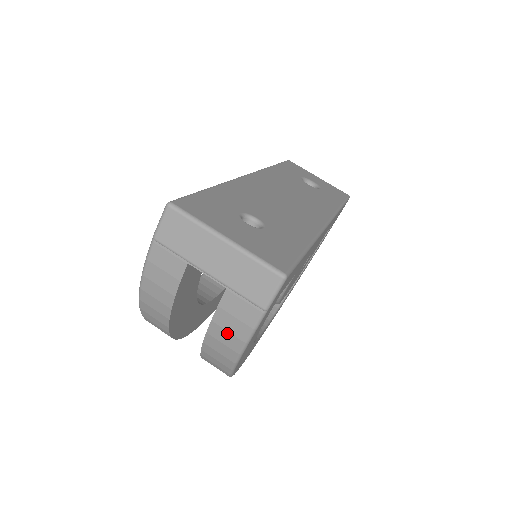
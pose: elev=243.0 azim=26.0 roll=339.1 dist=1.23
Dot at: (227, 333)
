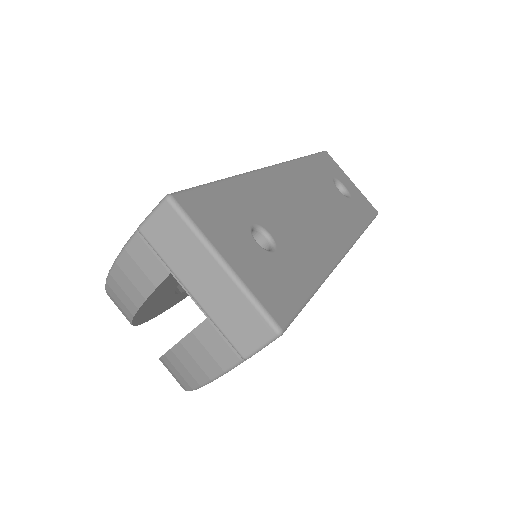
Dot at: (193, 361)
